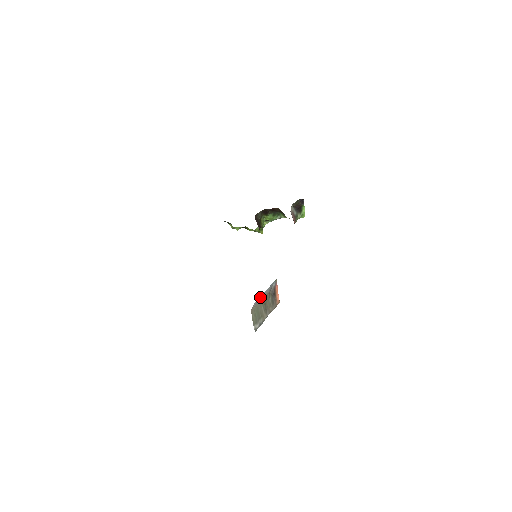
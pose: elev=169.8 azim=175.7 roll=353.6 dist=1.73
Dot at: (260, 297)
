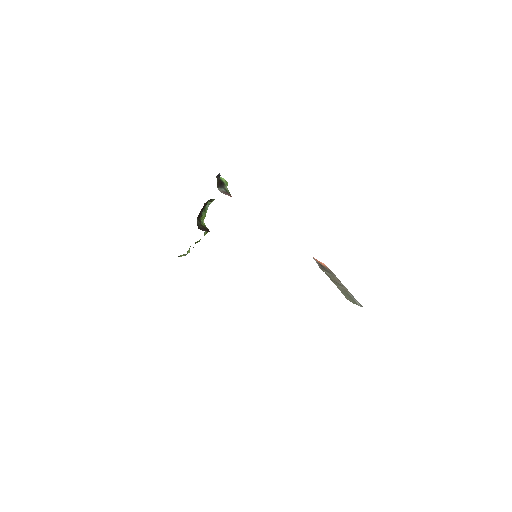
Dot at: occluded
